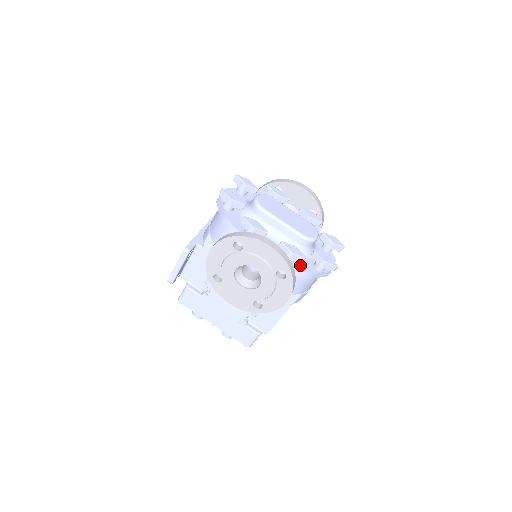
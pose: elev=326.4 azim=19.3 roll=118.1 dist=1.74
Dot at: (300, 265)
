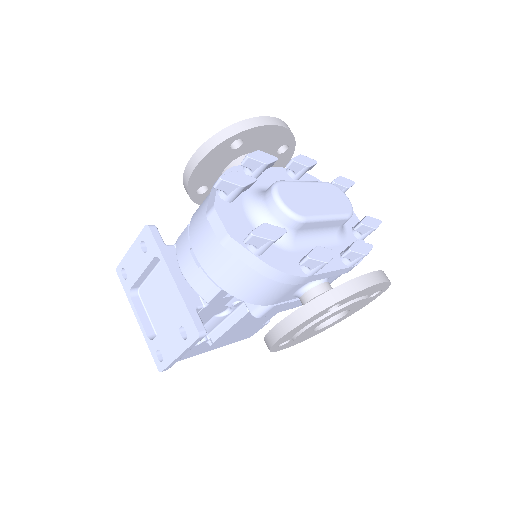
Dot at: occluded
